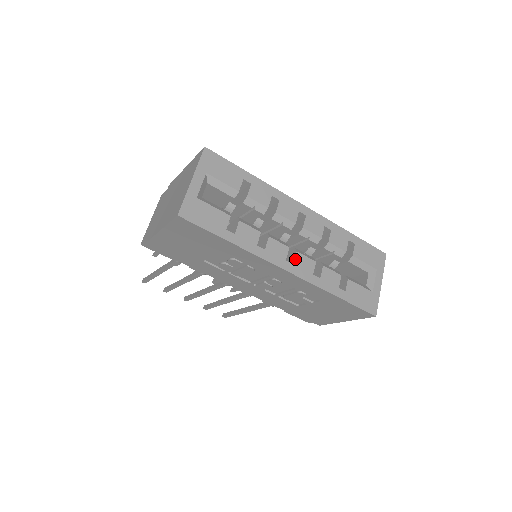
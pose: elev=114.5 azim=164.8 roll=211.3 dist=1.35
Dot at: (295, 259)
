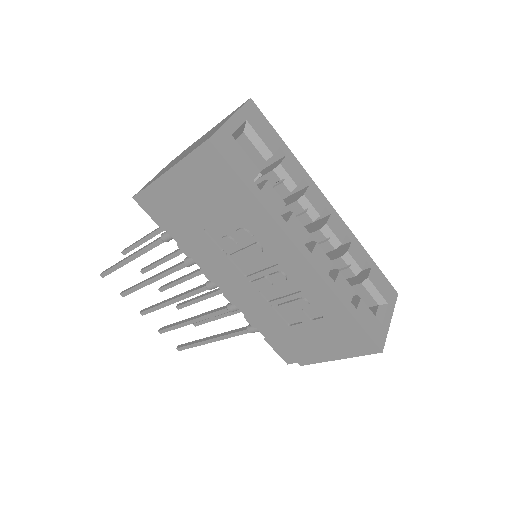
Dot at: (314, 249)
